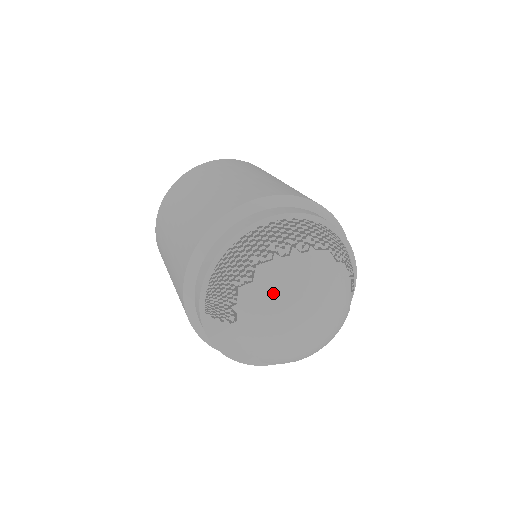
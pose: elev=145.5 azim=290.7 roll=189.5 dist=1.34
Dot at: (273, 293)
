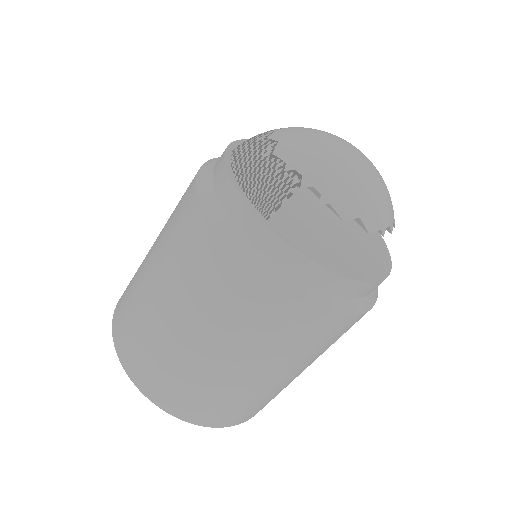
Dot at: (303, 136)
